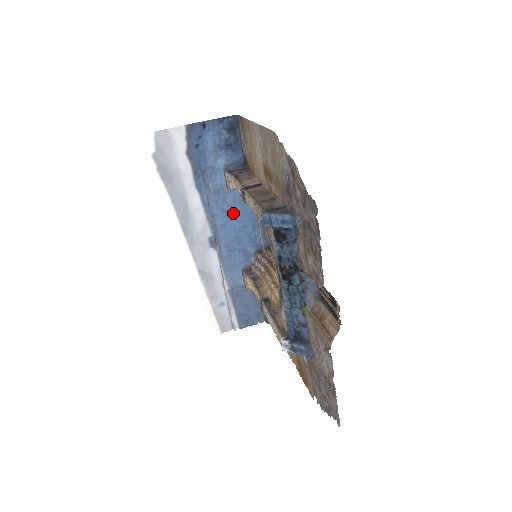
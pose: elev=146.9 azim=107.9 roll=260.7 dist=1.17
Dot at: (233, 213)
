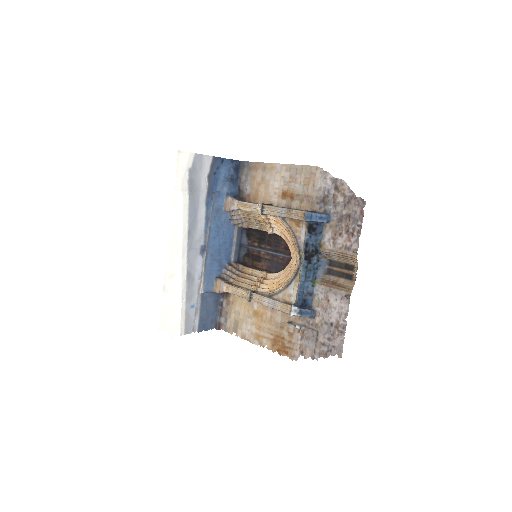
Dot at: (222, 230)
